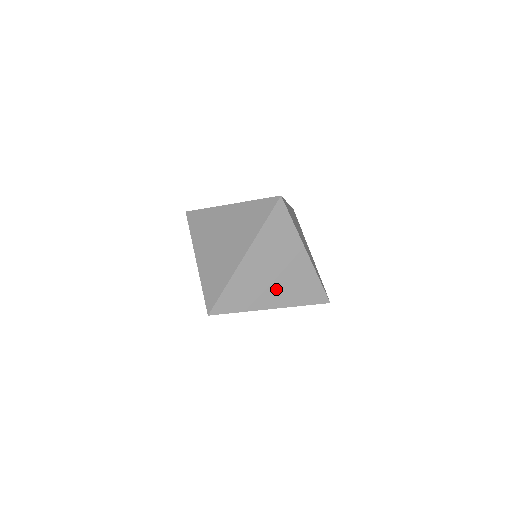
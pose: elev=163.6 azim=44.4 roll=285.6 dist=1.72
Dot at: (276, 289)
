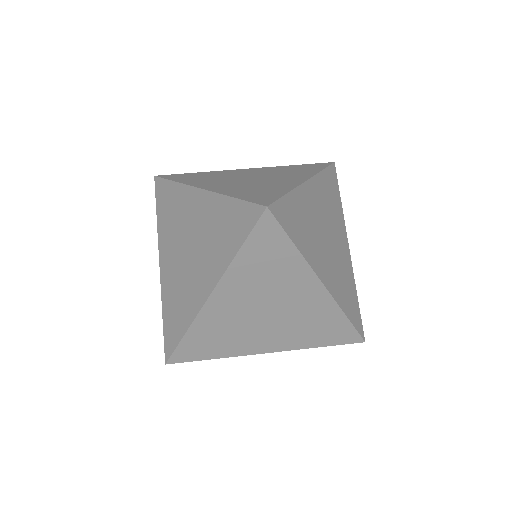
Dot at: (327, 260)
